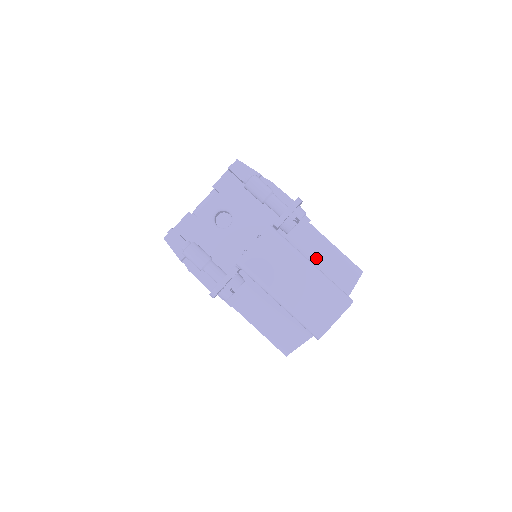
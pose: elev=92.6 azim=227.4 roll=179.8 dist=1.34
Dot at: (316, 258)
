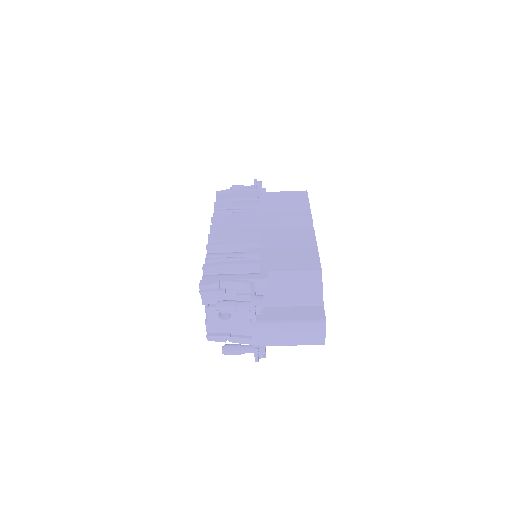
Dot at: (289, 297)
